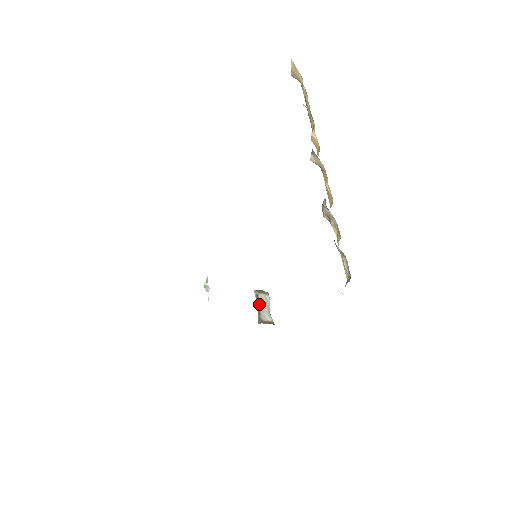
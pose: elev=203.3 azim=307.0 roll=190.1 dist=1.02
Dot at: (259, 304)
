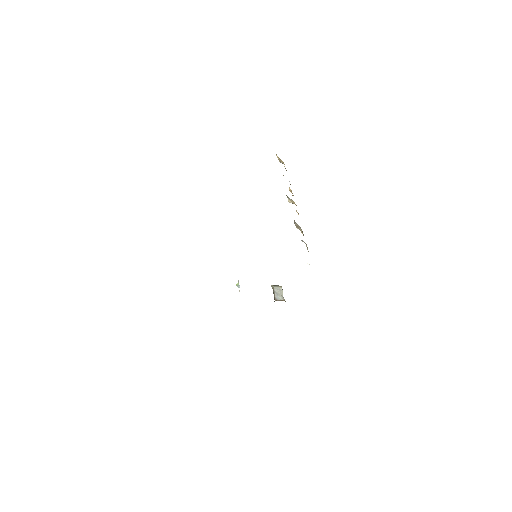
Dot at: (274, 292)
